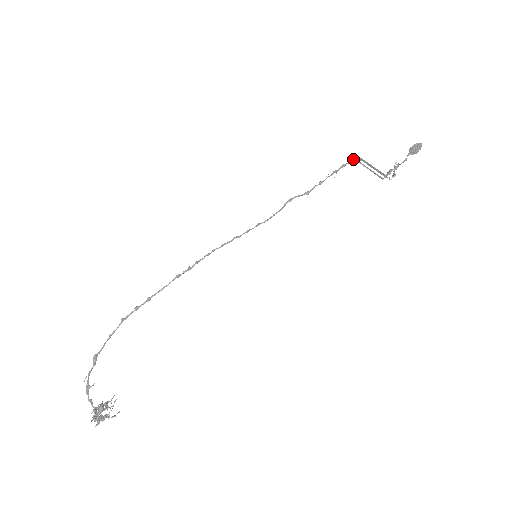
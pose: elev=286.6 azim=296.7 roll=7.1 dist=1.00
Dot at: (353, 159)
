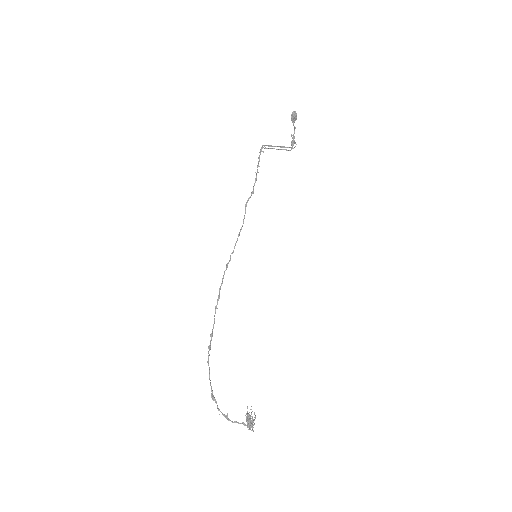
Dot at: (261, 149)
